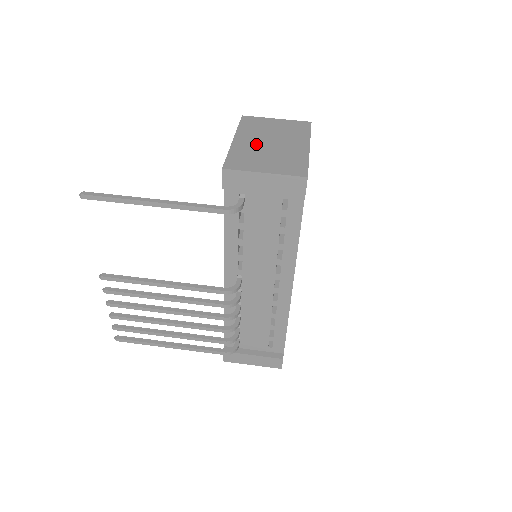
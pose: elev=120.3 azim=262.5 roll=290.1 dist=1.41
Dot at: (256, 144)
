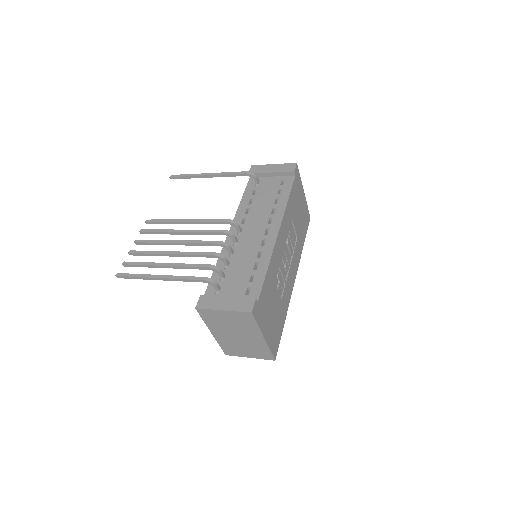
Dot at: occluded
